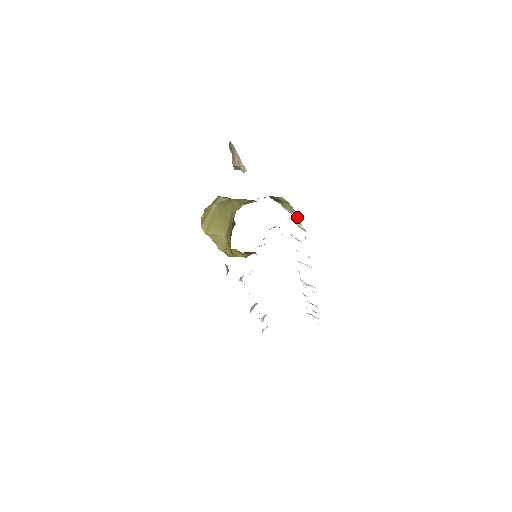
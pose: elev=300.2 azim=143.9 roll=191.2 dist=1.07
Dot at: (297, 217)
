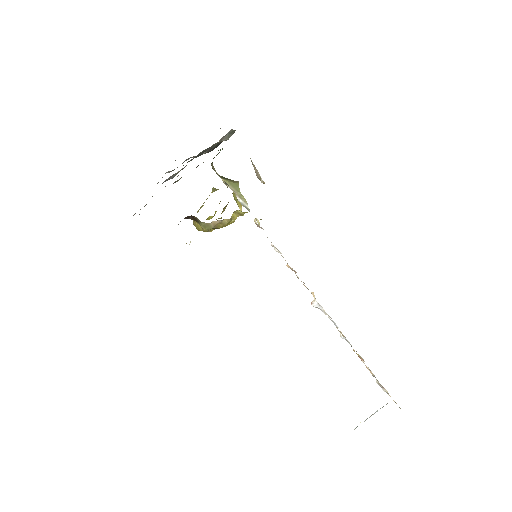
Dot at: (240, 195)
